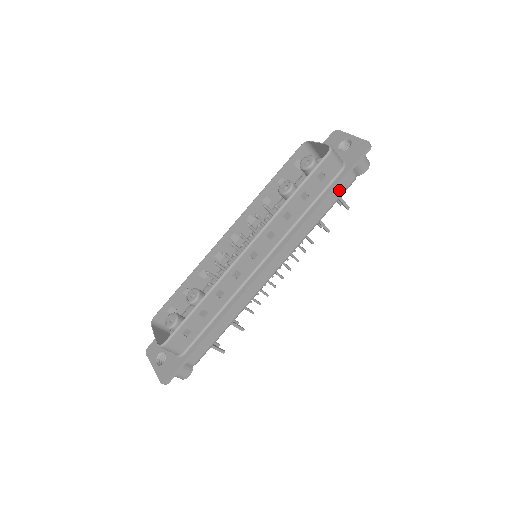
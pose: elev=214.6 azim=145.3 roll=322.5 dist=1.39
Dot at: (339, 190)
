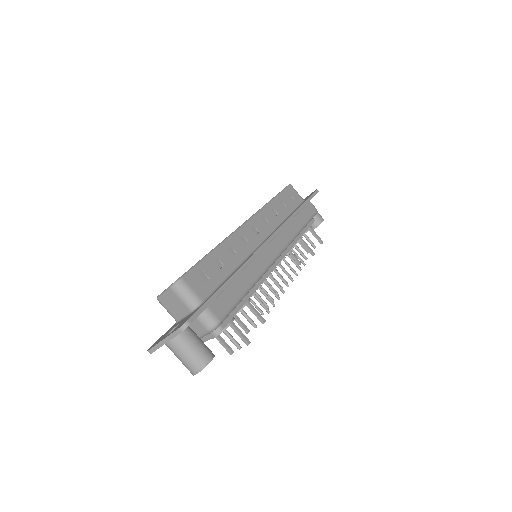
Dot at: (308, 211)
